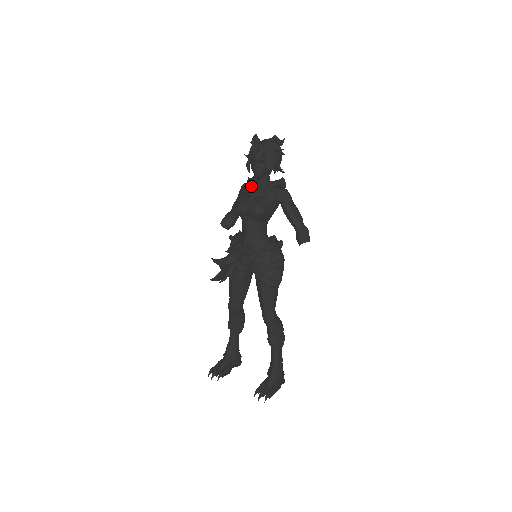
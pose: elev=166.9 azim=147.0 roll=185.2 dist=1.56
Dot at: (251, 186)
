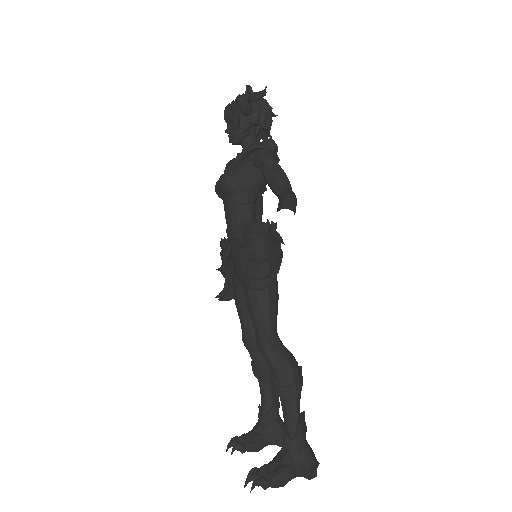
Dot at: occluded
